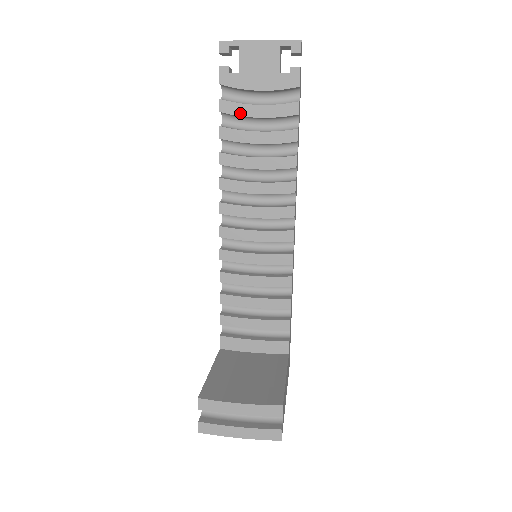
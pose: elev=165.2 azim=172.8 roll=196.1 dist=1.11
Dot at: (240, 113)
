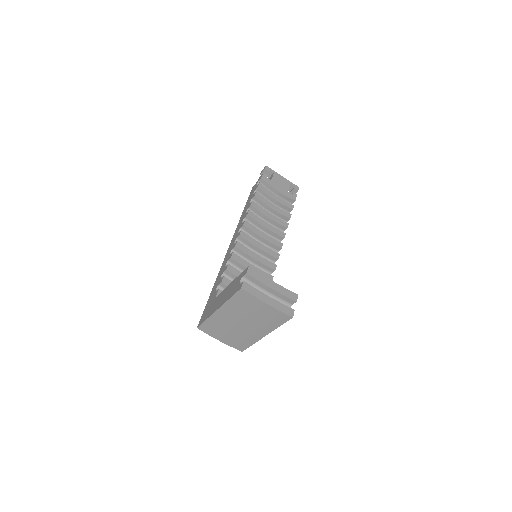
Dot at: (267, 193)
